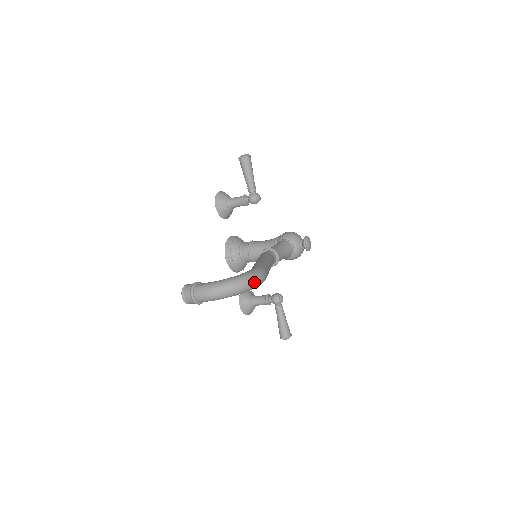
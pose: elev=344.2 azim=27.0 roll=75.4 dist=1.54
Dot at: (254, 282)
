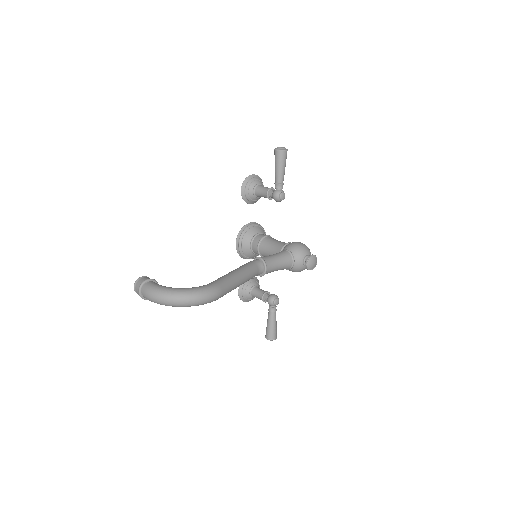
Dot at: (198, 301)
